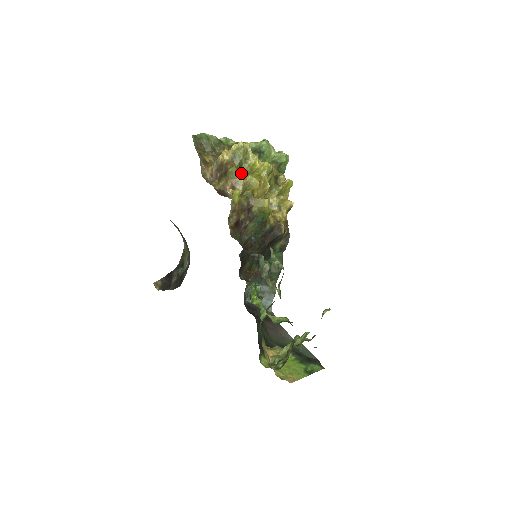
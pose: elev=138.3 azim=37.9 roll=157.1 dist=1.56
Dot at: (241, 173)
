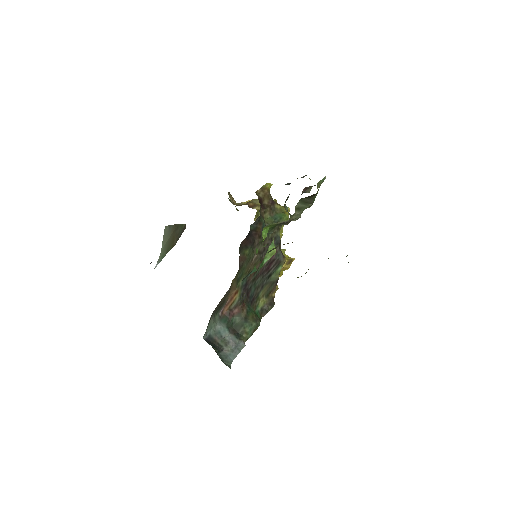
Dot at: occluded
